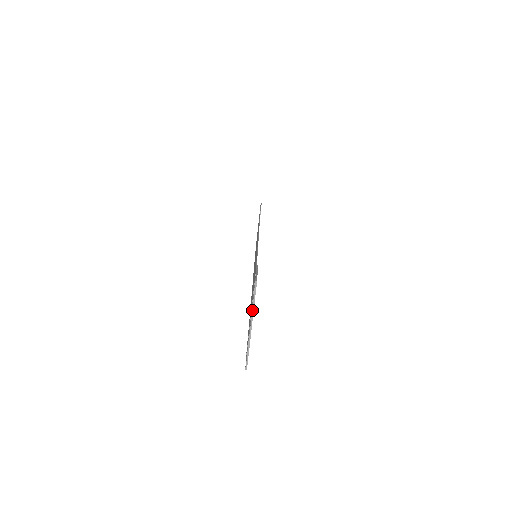
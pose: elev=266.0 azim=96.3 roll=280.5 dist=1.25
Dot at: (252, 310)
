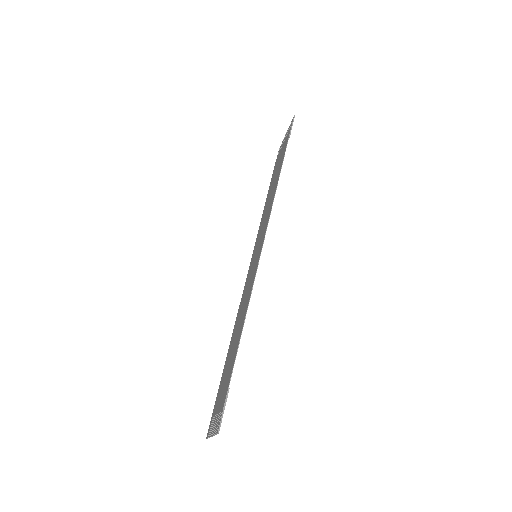
Dot at: (214, 435)
